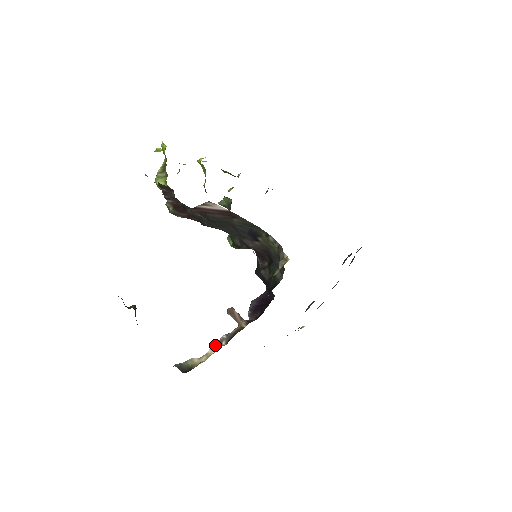
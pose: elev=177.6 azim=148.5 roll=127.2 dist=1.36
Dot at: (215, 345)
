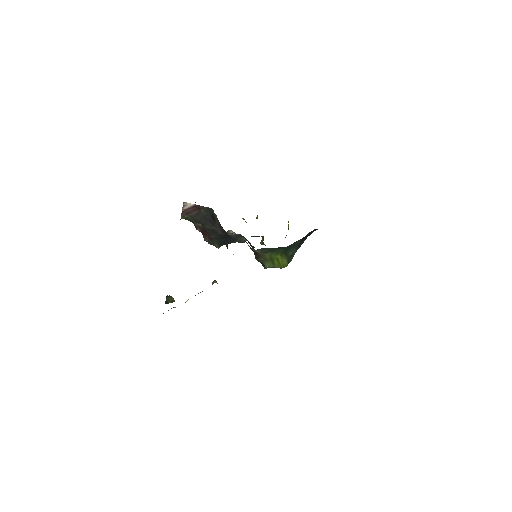
Dot at: occluded
